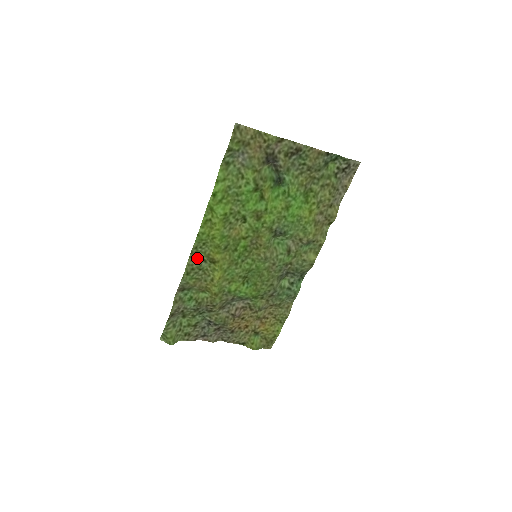
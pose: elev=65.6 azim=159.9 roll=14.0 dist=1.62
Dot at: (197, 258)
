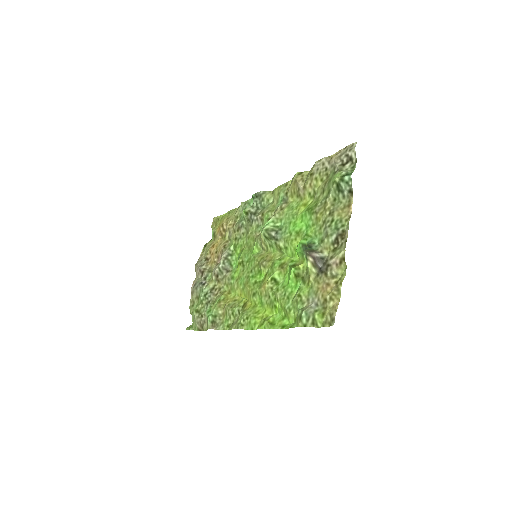
Dot at: (237, 321)
